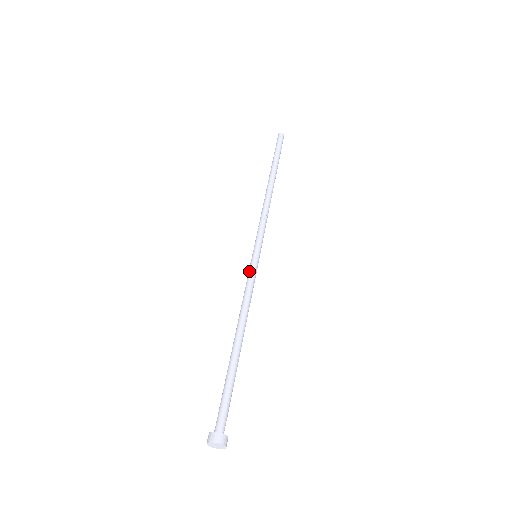
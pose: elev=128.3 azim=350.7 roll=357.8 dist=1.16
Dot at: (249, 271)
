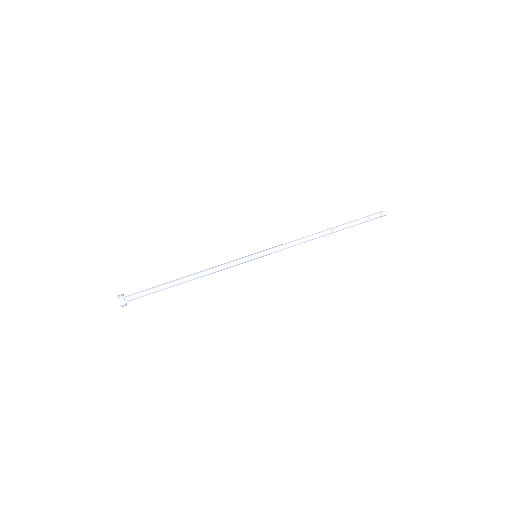
Dot at: (240, 258)
